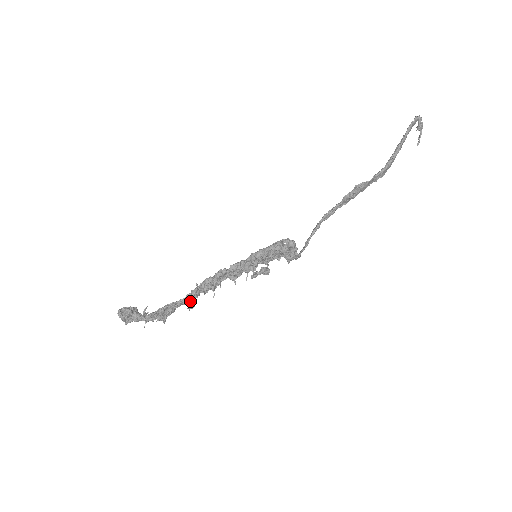
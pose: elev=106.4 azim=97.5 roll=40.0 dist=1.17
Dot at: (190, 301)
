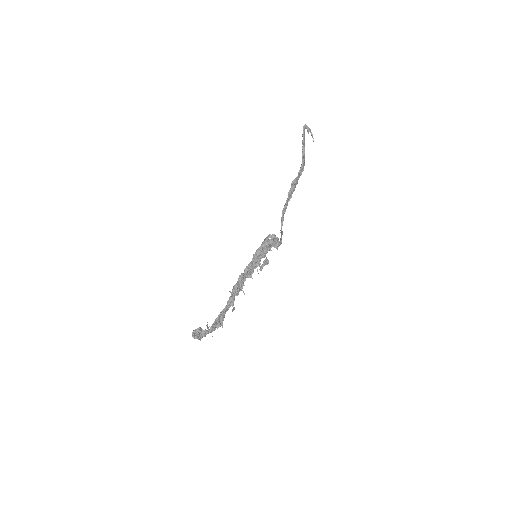
Dot at: (231, 305)
